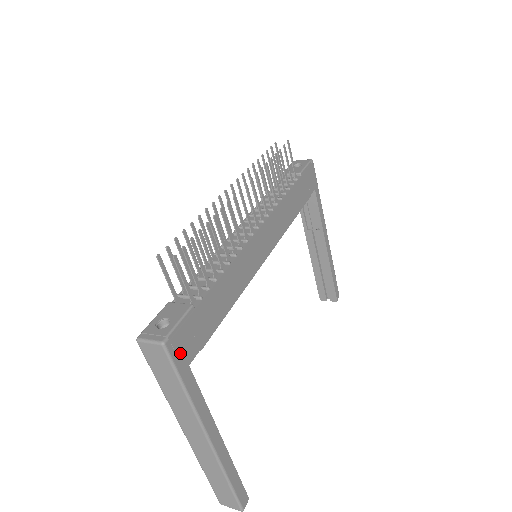
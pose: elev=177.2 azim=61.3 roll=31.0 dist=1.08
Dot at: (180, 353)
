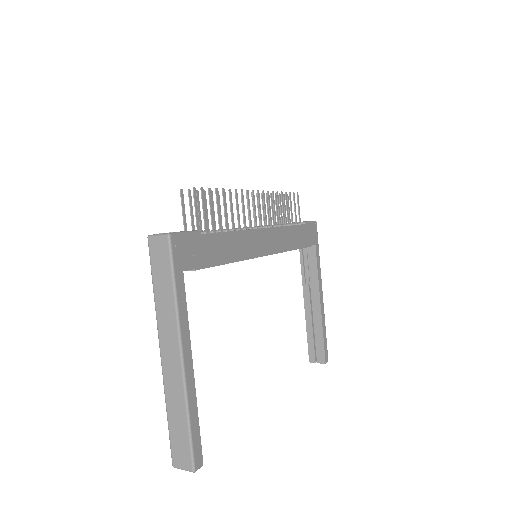
Dot at: (179, 254)
